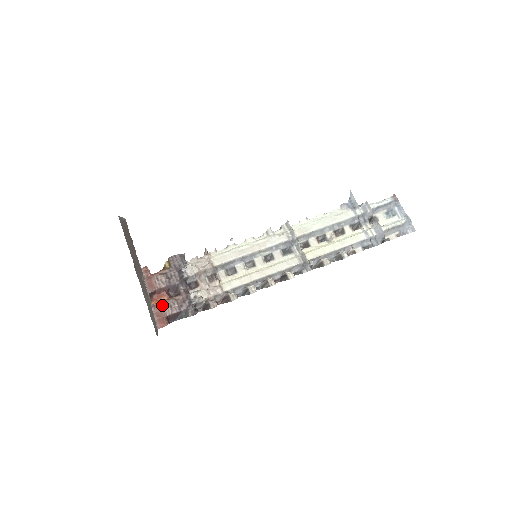
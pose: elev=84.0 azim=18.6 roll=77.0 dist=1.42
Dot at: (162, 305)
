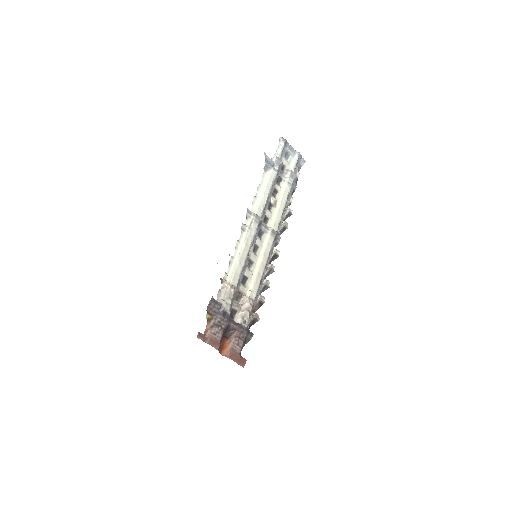
Dot at: (233, 350)
